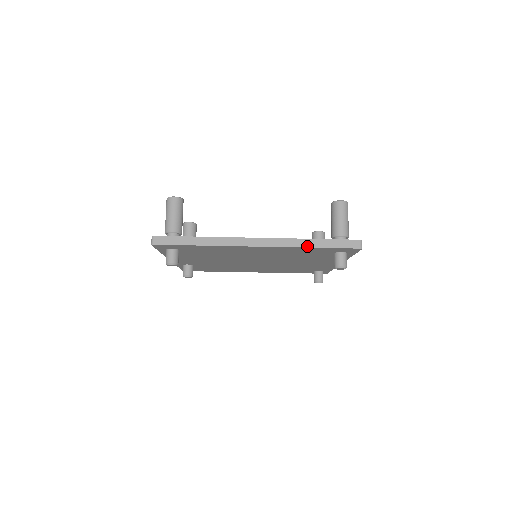
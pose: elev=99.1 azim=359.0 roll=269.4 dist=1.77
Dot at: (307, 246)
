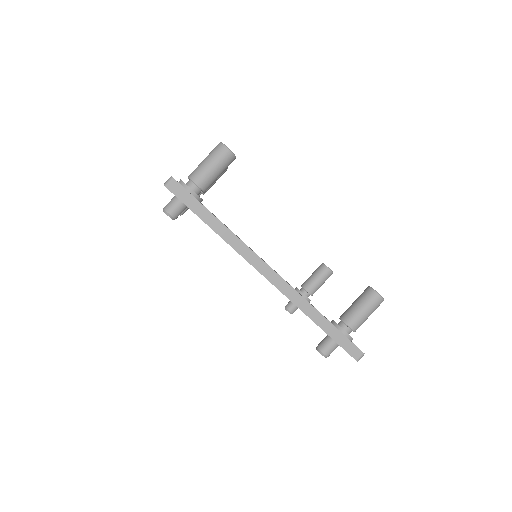
Dot at: (312, 318)
